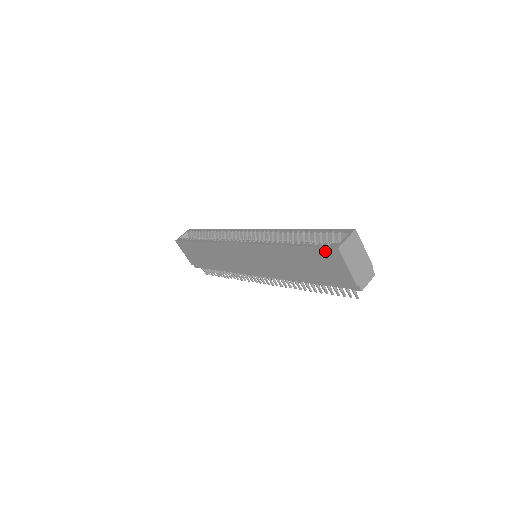
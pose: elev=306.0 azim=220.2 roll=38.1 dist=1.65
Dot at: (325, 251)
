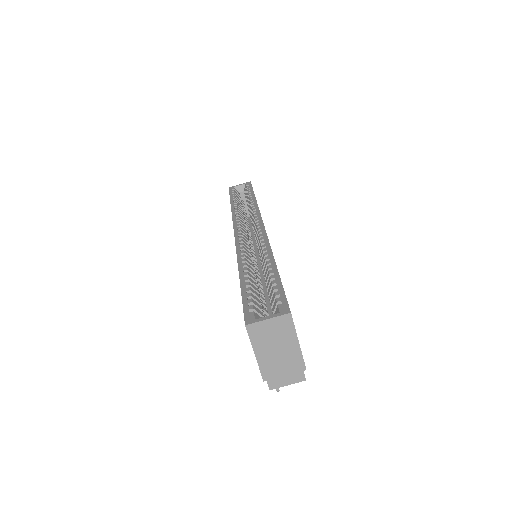
Dot at: occluded
